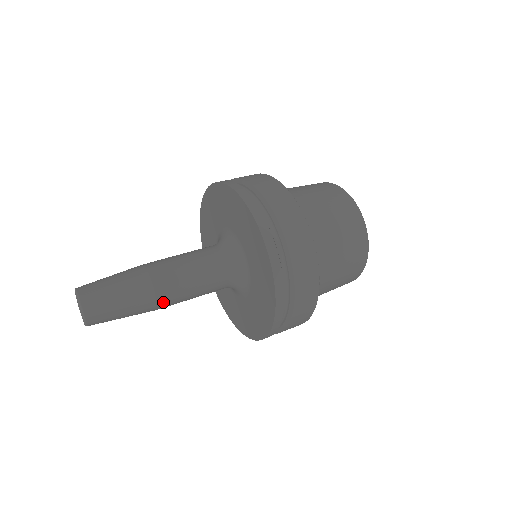
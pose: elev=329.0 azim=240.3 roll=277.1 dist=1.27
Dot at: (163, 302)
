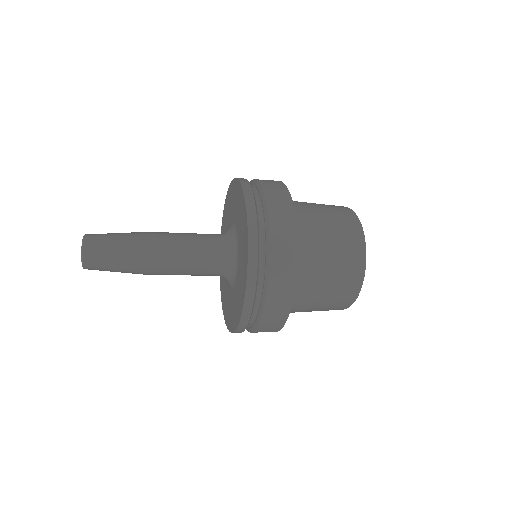
Dot at: (153, 272)
